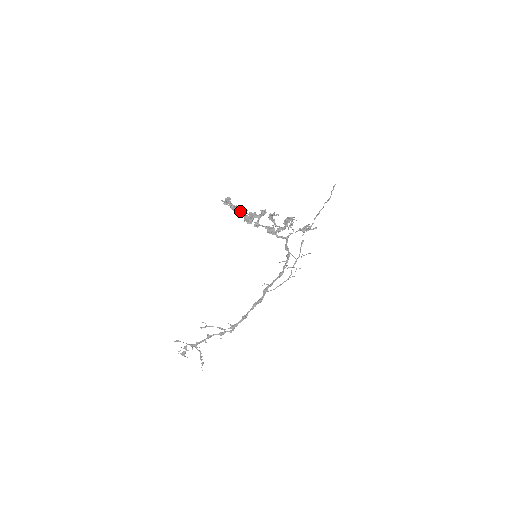
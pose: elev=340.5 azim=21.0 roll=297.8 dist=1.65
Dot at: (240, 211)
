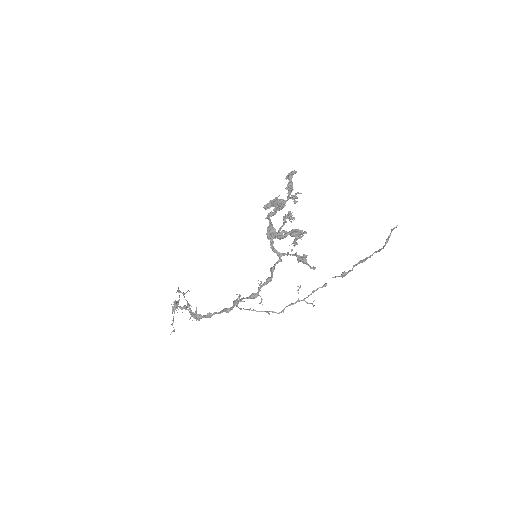
Dot at: (289, 194)
